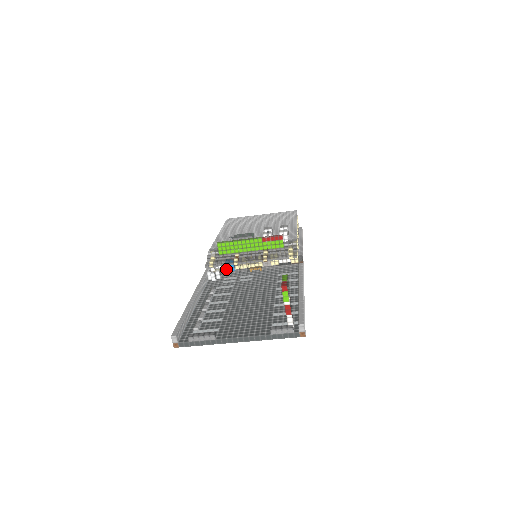
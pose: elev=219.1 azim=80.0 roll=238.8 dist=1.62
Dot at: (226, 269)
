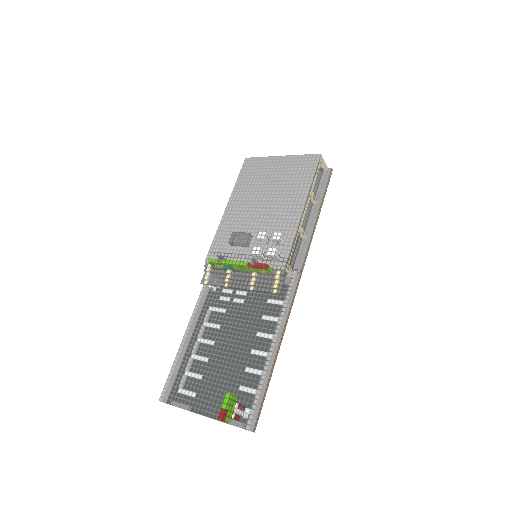
Dot at: occluded
